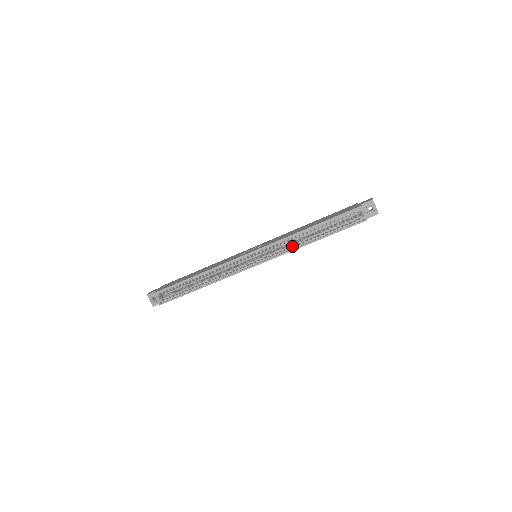
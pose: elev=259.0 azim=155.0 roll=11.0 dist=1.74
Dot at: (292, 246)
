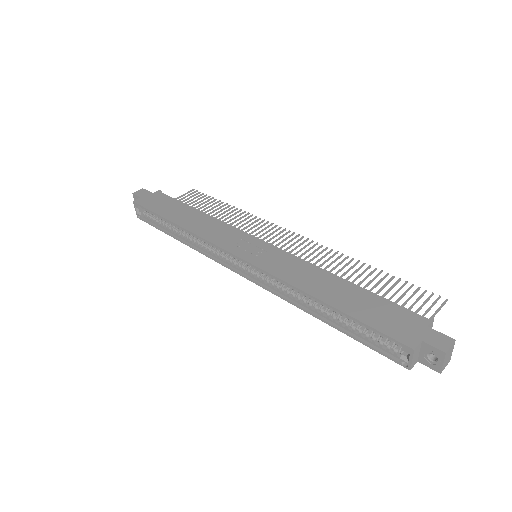
Dot at: (296, 293)
